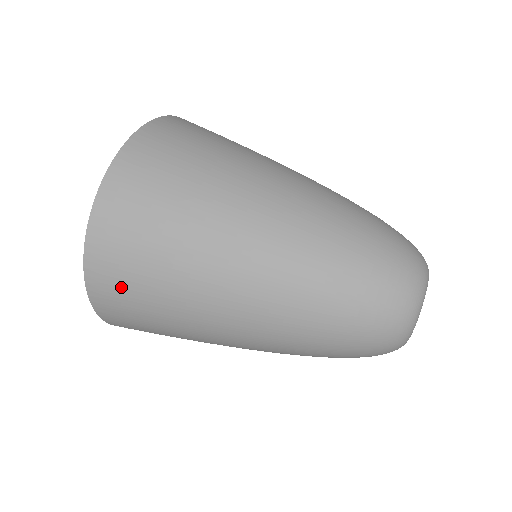
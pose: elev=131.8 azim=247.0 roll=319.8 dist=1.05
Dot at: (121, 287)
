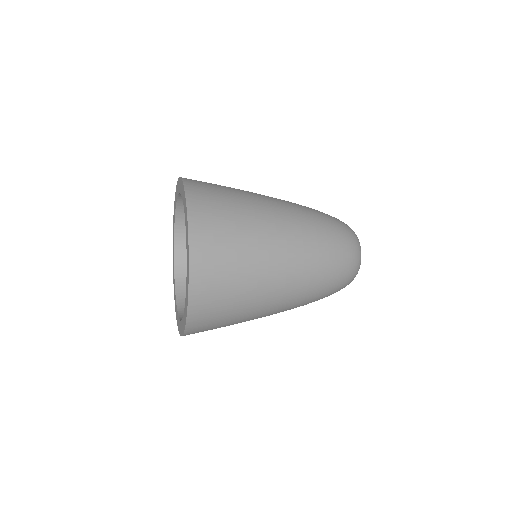
Dot at: (206, 184)
